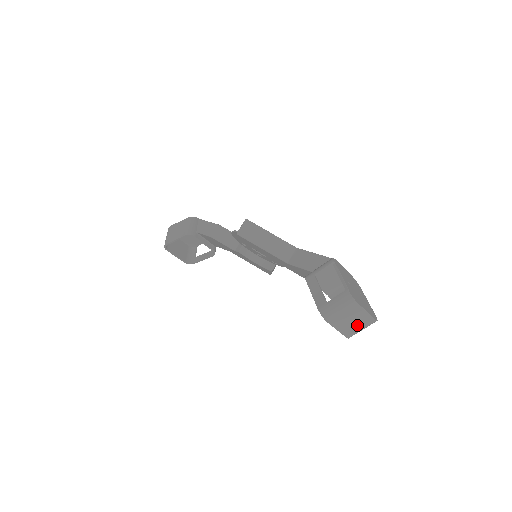
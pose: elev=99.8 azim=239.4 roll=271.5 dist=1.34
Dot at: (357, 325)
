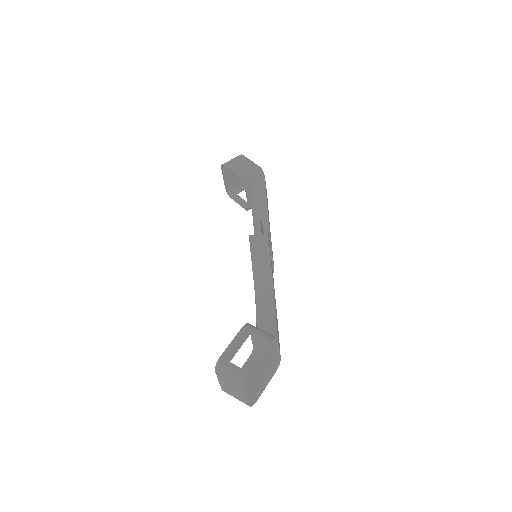
Dot at: (235, 394)
